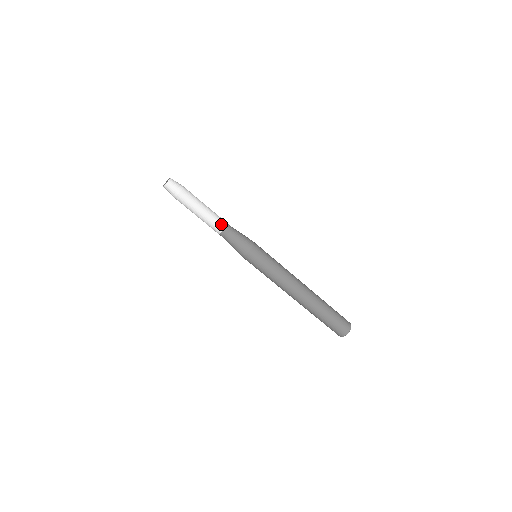
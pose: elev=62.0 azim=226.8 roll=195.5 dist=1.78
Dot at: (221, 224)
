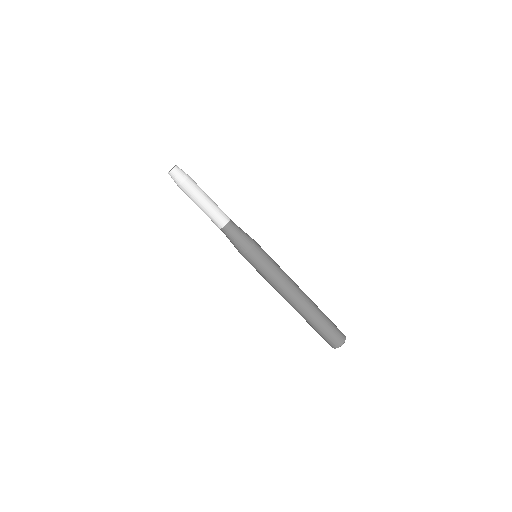
Dot at: (226, 216)
